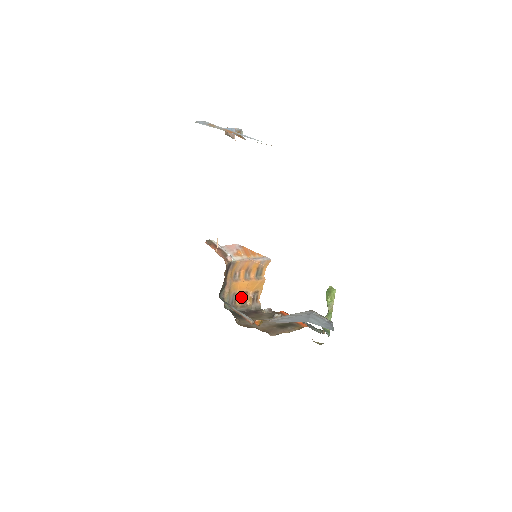
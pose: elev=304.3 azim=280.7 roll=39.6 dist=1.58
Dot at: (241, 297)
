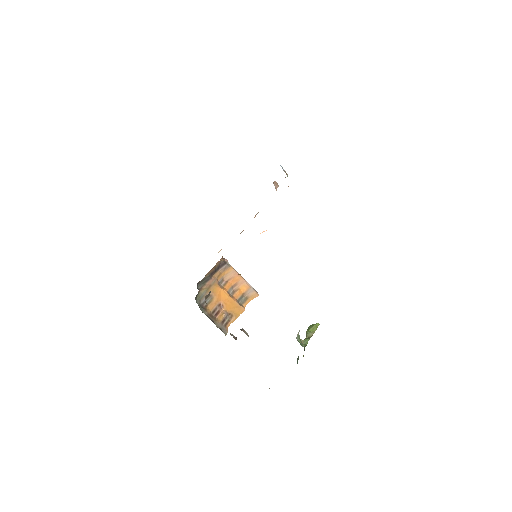
Dot at: (214, 306)
